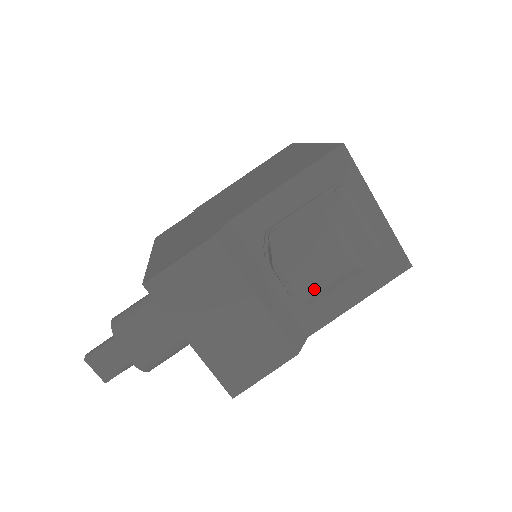
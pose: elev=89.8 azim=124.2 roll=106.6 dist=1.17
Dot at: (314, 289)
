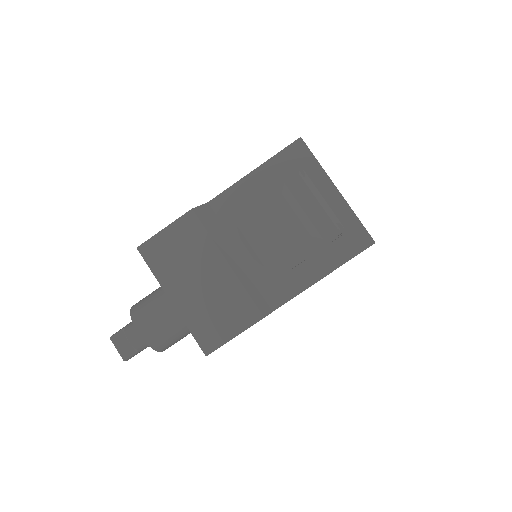
Dot at: (275, 255)
